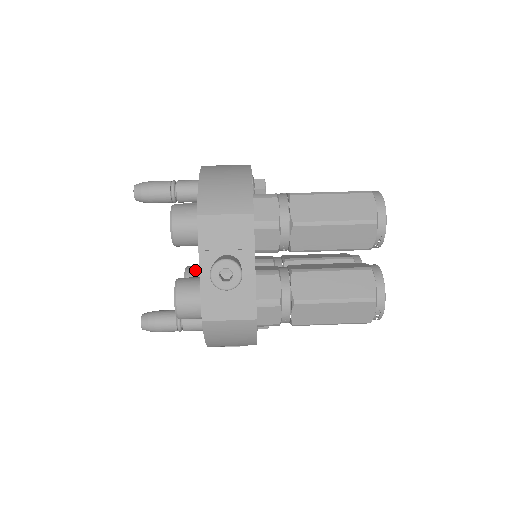
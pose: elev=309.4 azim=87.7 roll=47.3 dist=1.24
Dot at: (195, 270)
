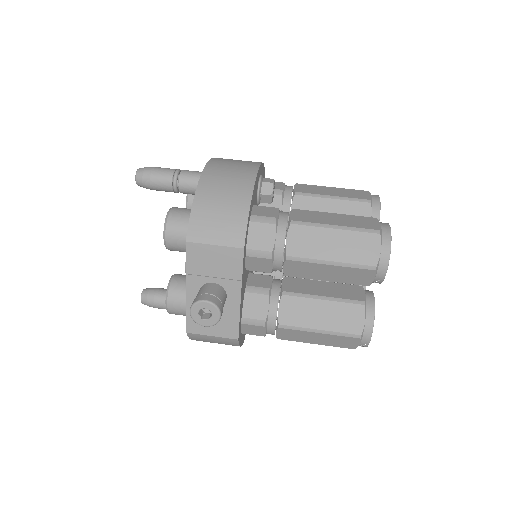
Dot at: occluded
